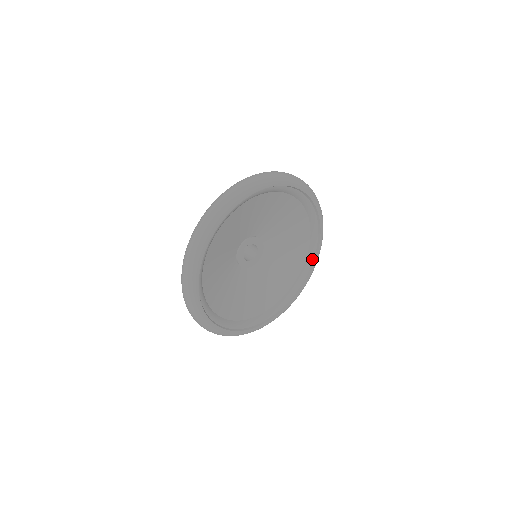
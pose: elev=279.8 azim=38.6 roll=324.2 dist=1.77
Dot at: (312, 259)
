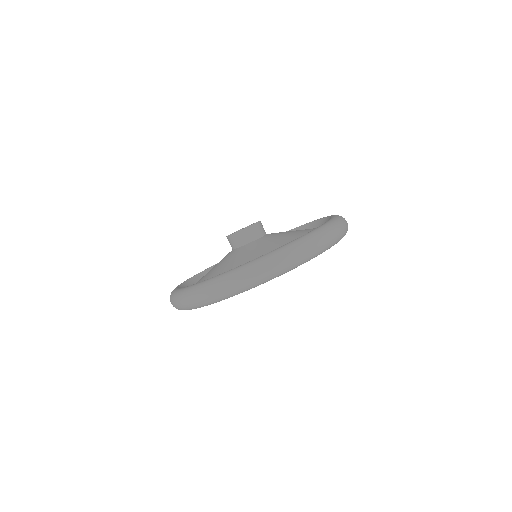
Dot at: occluded
